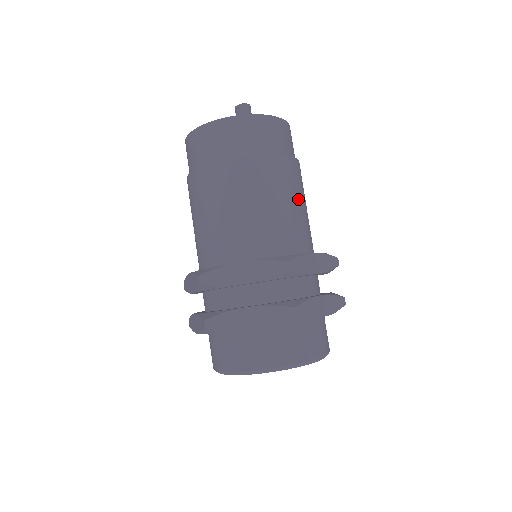
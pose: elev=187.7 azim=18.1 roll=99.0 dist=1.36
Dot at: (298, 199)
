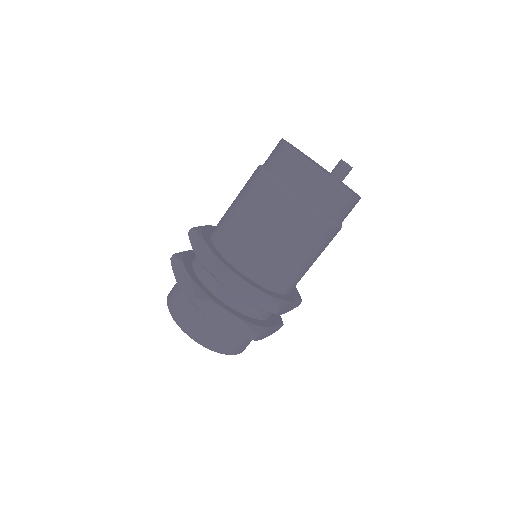
Dot at: occluded
